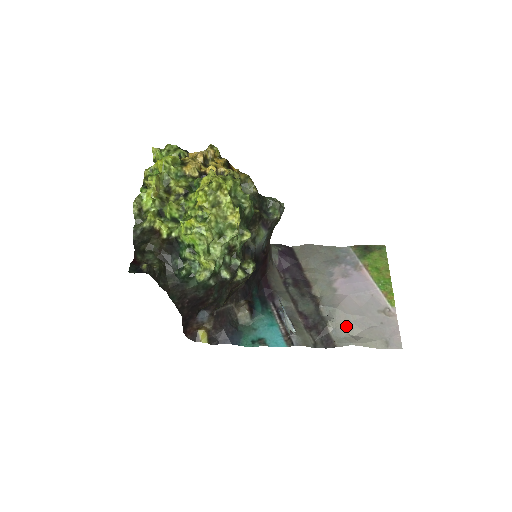
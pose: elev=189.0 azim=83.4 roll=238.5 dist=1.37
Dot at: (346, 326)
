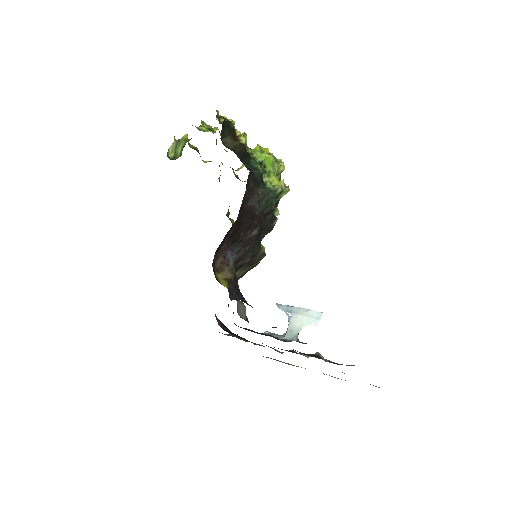
Dot at: occluded
